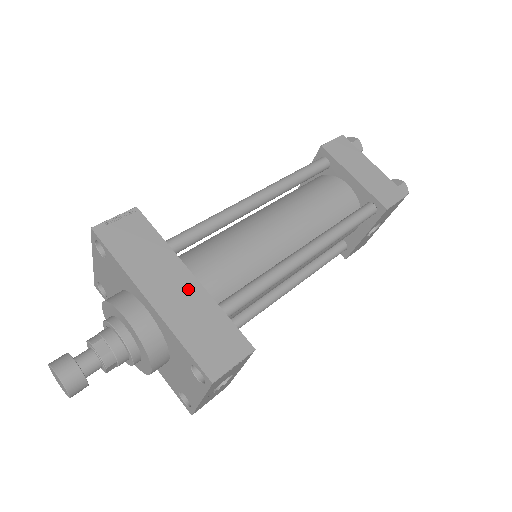
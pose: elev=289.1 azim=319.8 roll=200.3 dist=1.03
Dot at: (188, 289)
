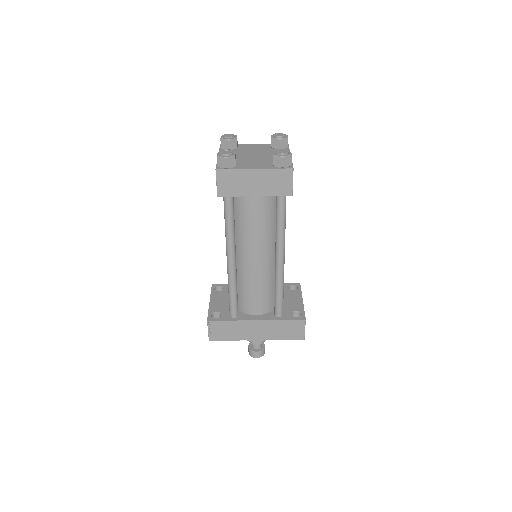
Dot at: (262, 326)
